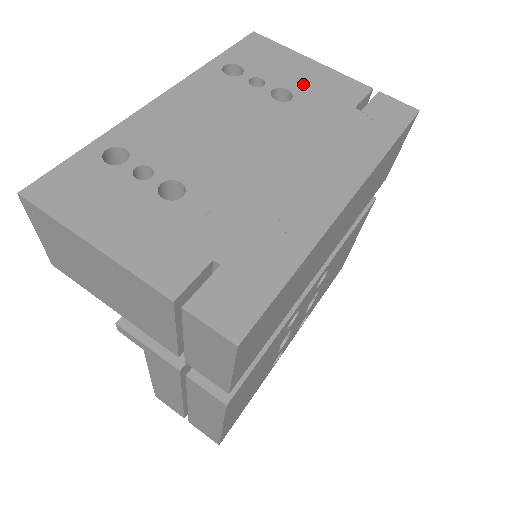
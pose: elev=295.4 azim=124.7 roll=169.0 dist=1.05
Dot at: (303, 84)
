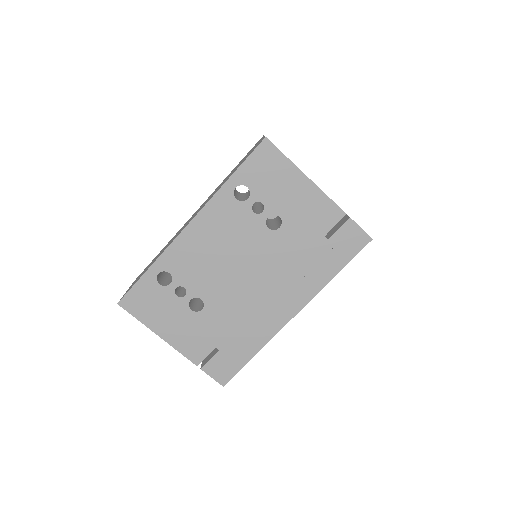
Dot at: (293, 210)
